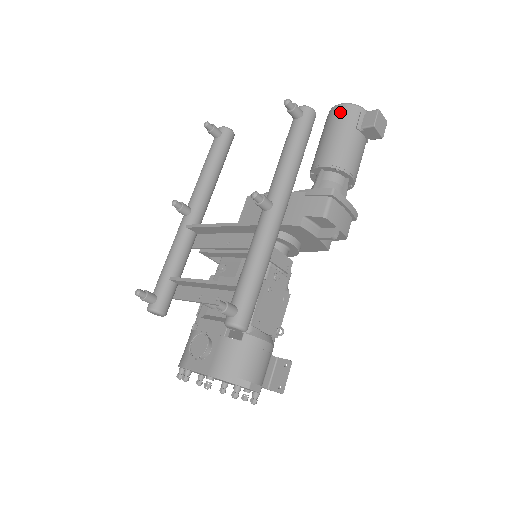
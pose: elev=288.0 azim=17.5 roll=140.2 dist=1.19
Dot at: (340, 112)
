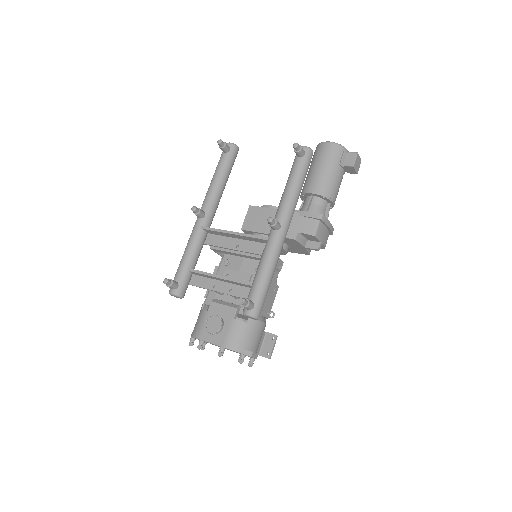
Dot at: (328, 149)
